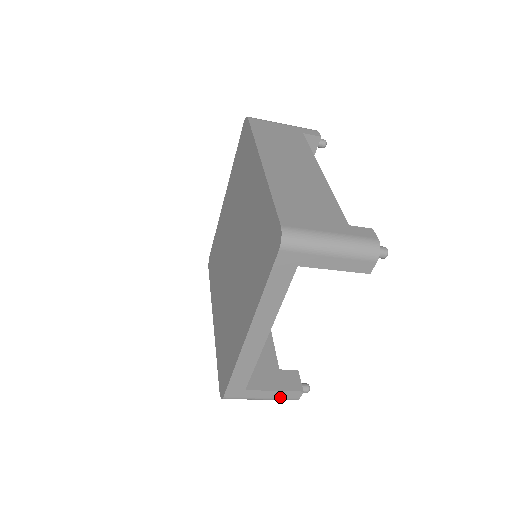
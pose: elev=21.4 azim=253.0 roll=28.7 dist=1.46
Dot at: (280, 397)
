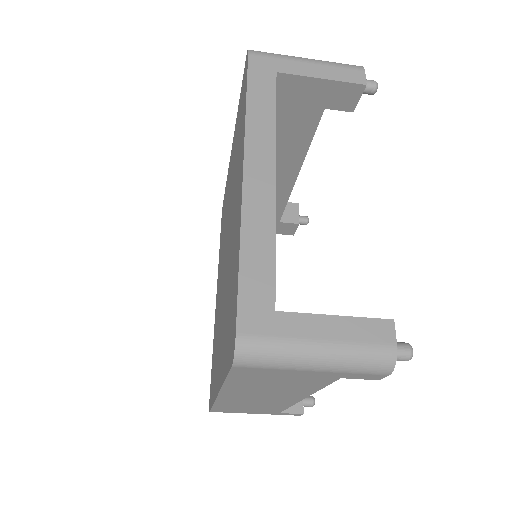
Dot at: (354, 339)
